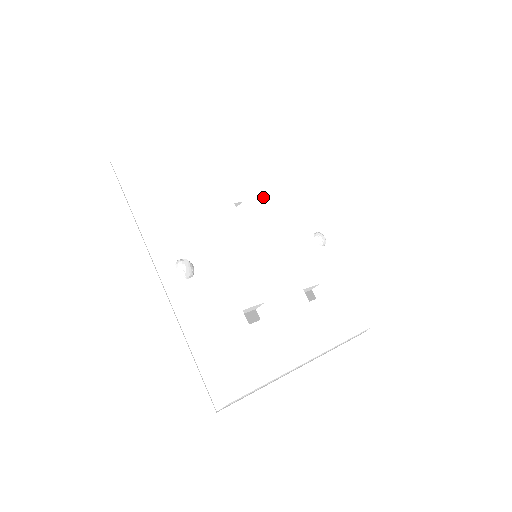
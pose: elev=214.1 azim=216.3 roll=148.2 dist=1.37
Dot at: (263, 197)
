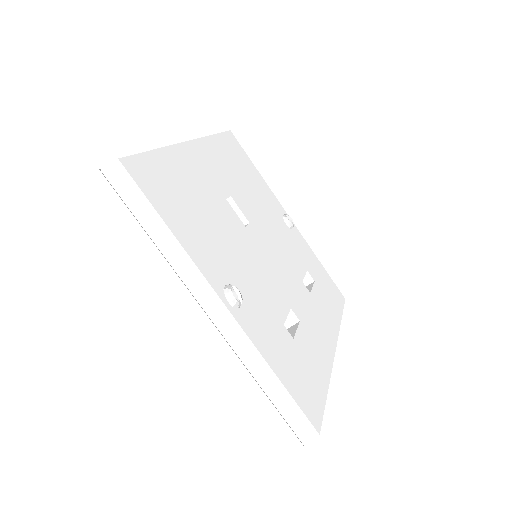
Dot at: (240, 185)
